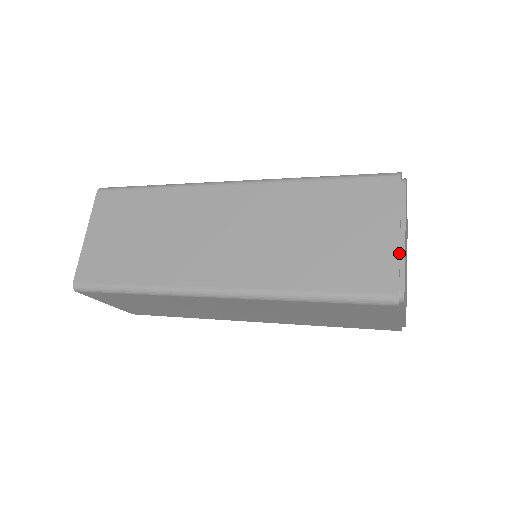
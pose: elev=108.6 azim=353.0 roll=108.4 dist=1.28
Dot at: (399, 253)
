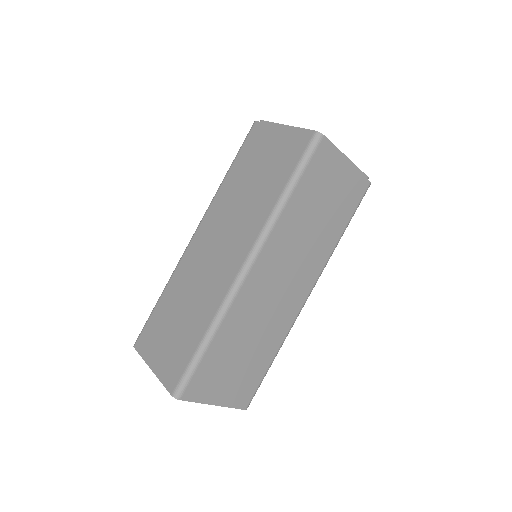
Dot at: (292, 129)
